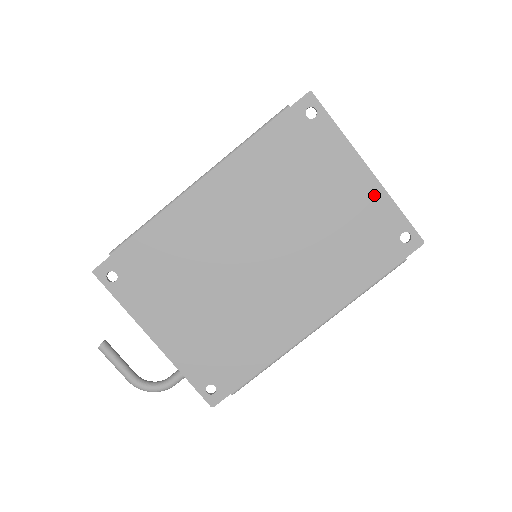
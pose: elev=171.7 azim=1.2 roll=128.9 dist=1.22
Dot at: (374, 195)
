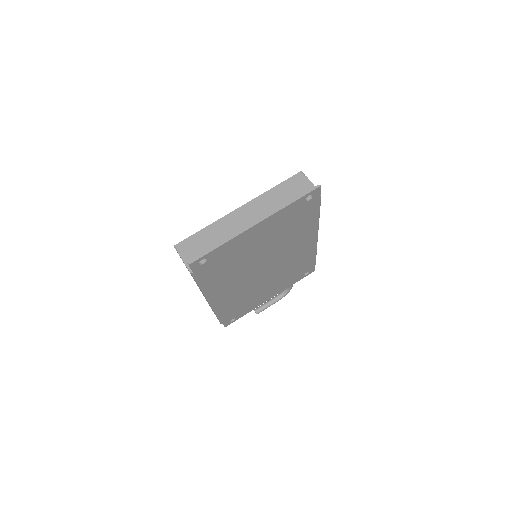
Dot at: (273, 219)
